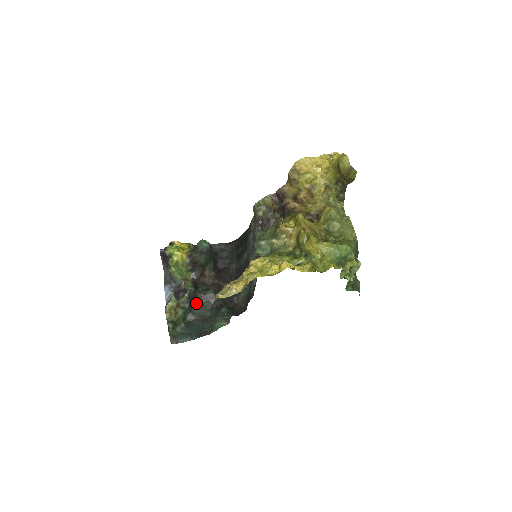
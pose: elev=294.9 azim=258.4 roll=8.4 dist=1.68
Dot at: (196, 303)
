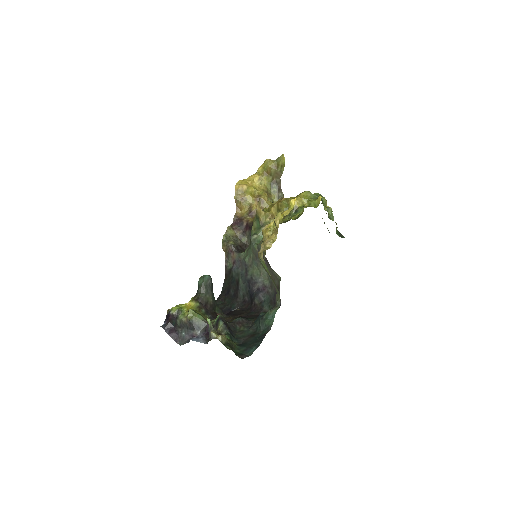
Dot at: (233, 331)
